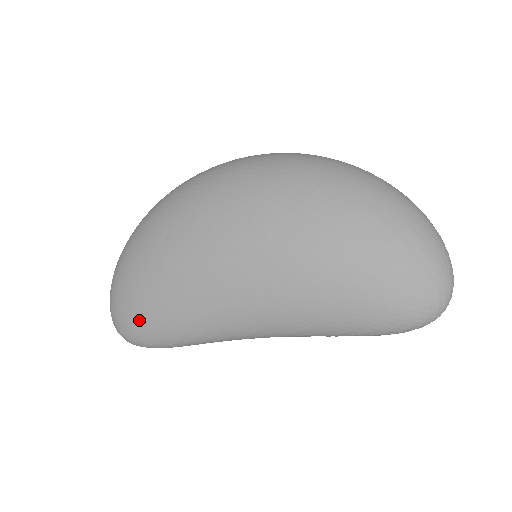
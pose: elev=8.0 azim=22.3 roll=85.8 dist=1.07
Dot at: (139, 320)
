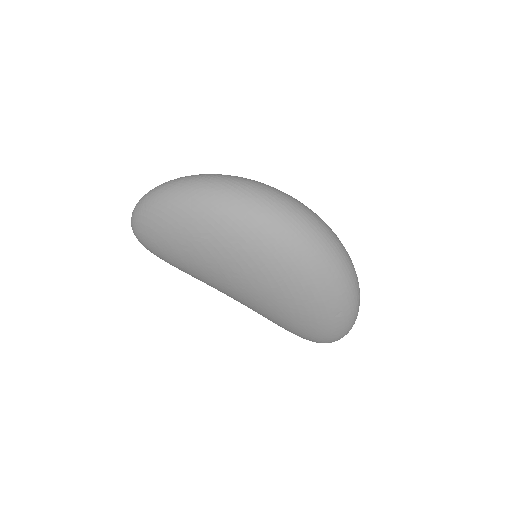
Dot at: (157, 250)
